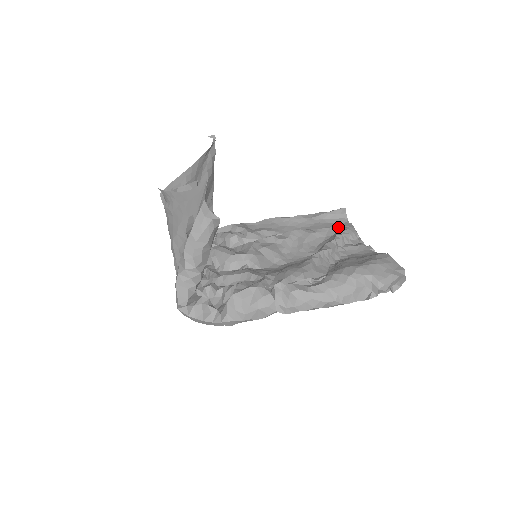
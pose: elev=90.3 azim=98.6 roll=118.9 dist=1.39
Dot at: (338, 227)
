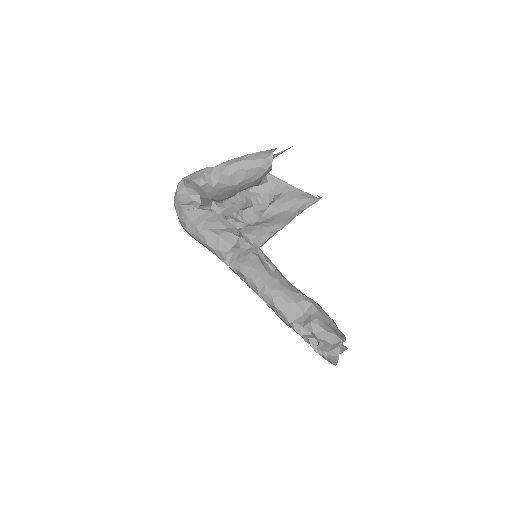
Dot at: occluded
